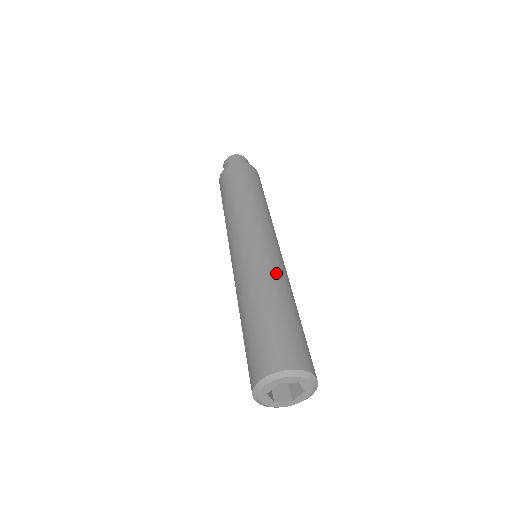
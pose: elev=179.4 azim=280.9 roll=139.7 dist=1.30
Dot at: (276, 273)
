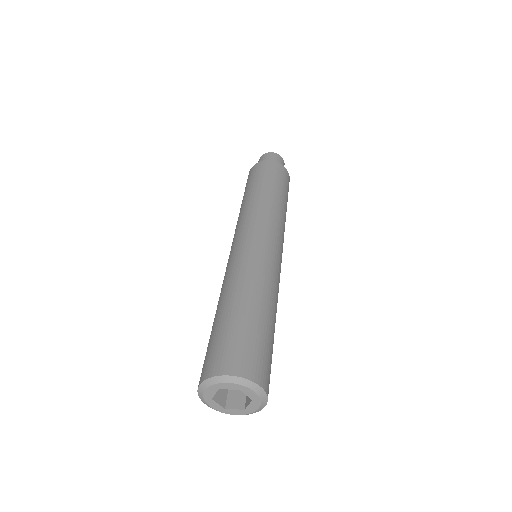
Dot at: (255, 273)
